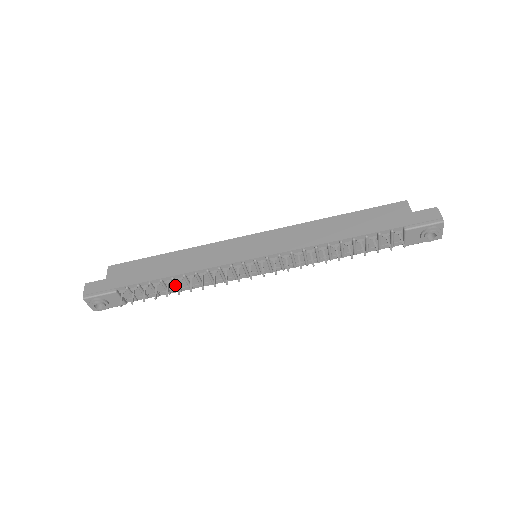
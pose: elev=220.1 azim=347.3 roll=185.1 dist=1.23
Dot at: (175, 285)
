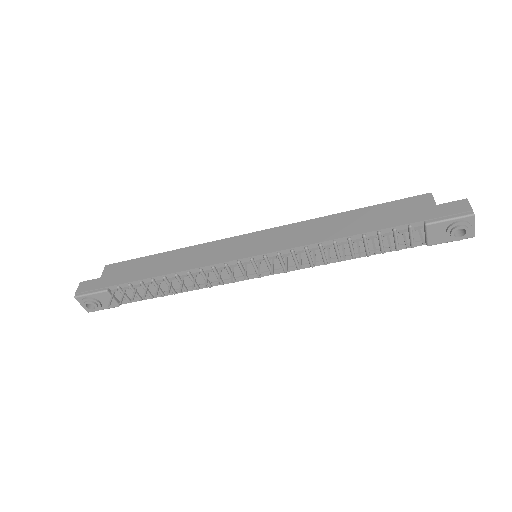
Dot at: (168, 286)
